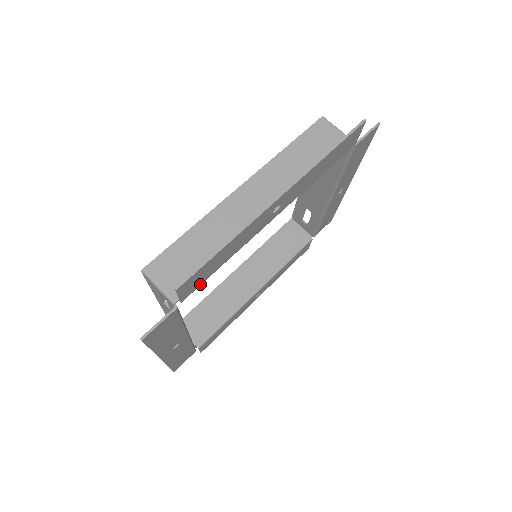
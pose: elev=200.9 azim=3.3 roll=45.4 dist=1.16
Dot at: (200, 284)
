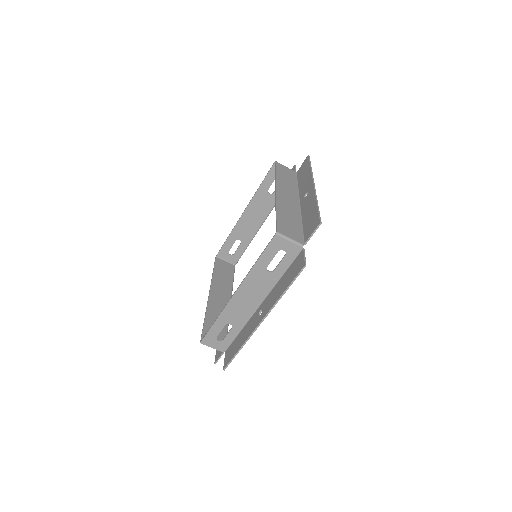
Dot at: (306, 234)
